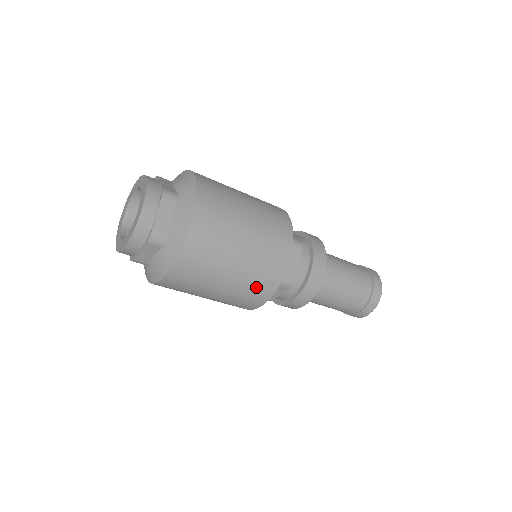
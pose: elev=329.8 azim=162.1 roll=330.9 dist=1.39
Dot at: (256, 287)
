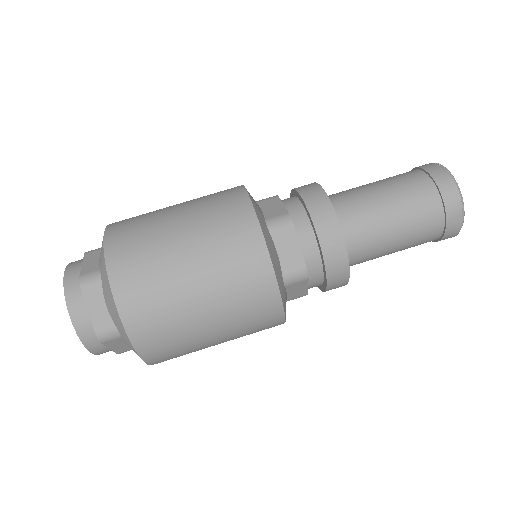
Dot at: (253, 314)
